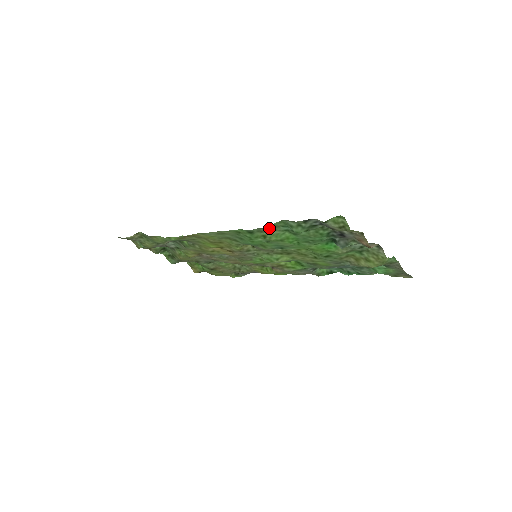
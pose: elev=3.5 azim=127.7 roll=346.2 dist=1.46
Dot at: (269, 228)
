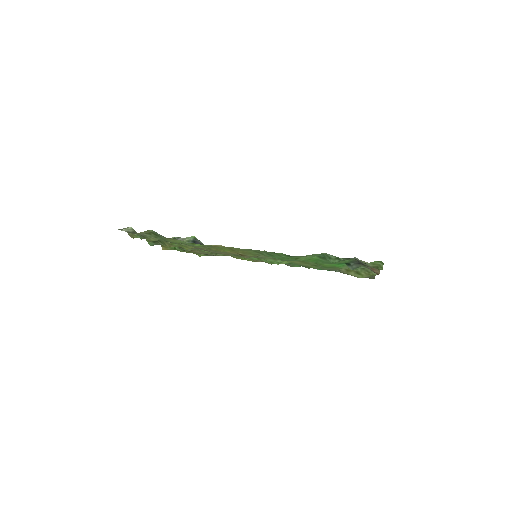
Dot at: (308, 255)
